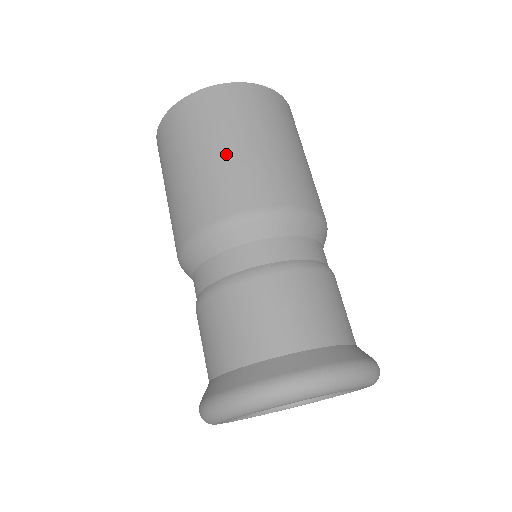
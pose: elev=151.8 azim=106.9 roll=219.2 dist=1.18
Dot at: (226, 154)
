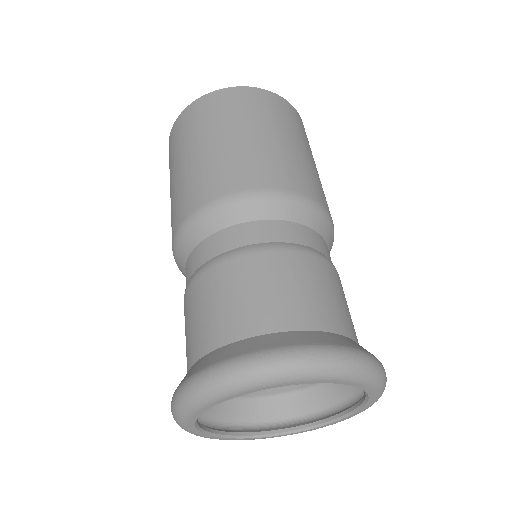
Dot at: (269, 140)
